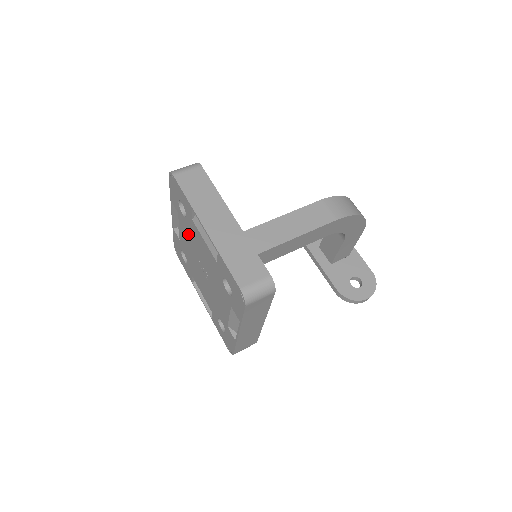
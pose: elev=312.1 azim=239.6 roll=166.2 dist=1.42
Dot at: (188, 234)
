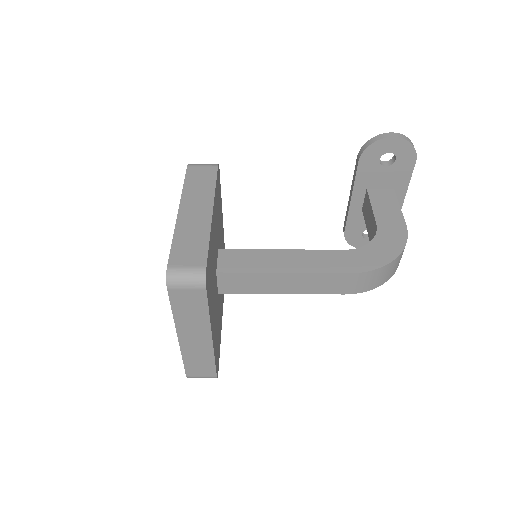
Dot at: occluded
